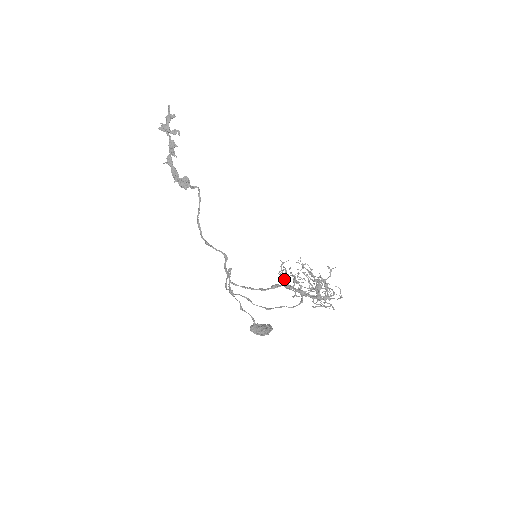
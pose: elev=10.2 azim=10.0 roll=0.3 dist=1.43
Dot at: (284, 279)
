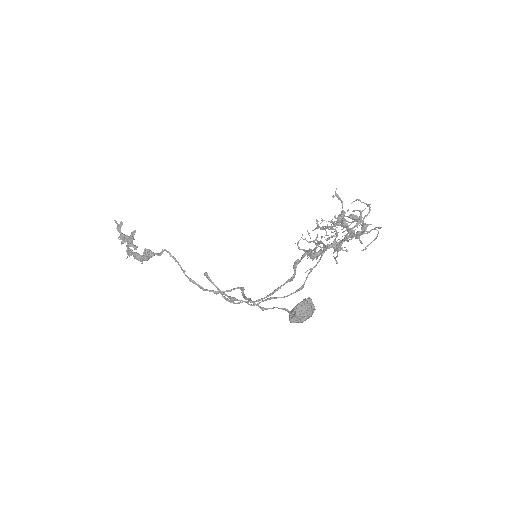
Dot at: occluded
